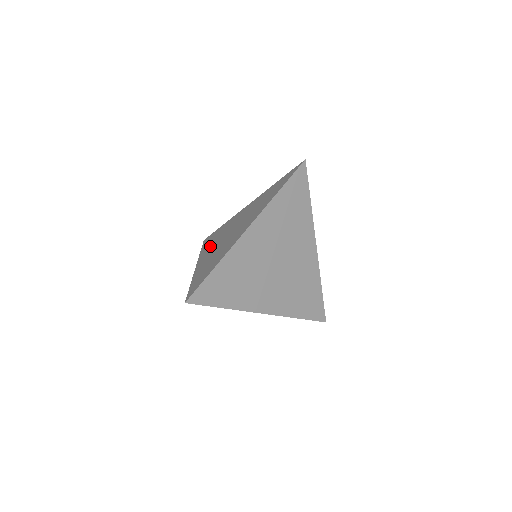
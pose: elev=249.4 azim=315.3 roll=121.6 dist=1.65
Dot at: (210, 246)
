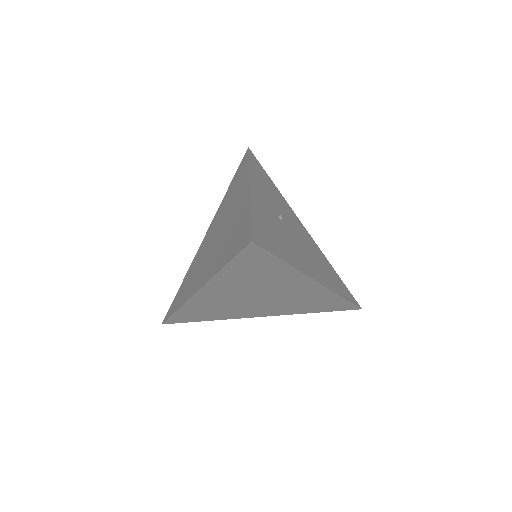
Dot at: (220, 211)
